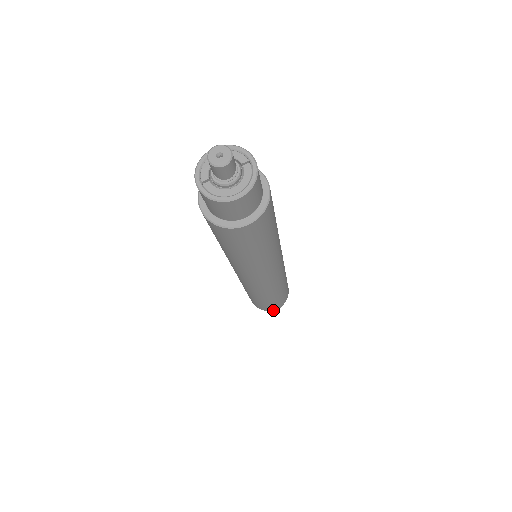
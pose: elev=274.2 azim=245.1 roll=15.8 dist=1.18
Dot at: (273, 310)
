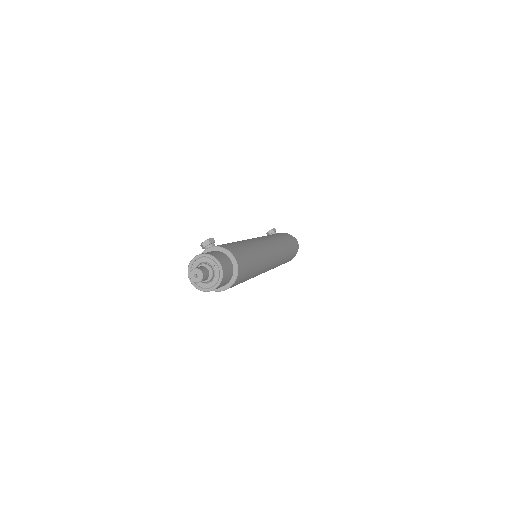
Dot at: occluded
